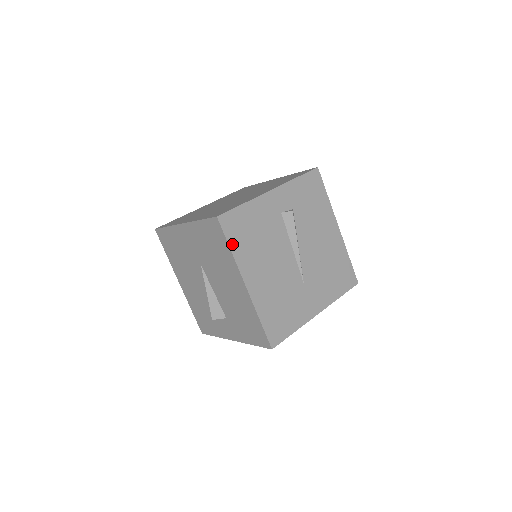
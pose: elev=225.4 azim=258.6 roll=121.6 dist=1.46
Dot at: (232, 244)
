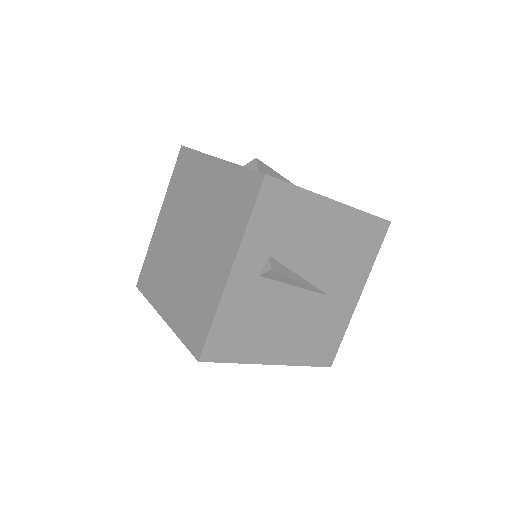
Dot at: (233, 358)
